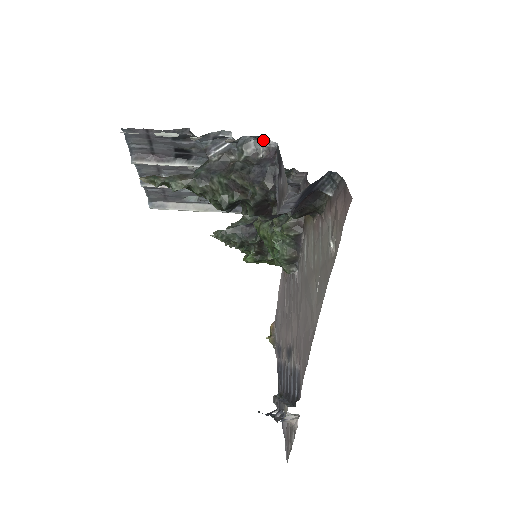
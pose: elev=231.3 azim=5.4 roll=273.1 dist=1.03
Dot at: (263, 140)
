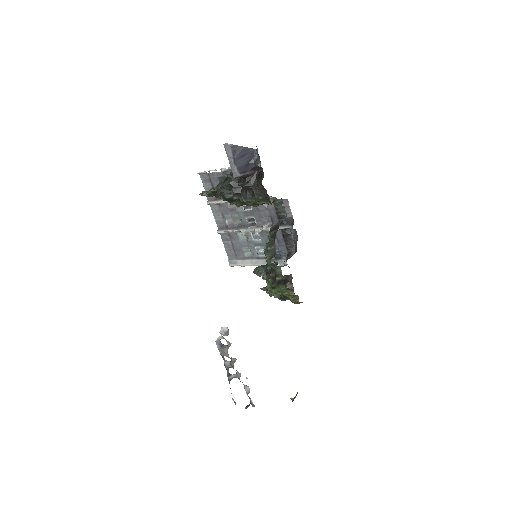
Dot at: occluded
